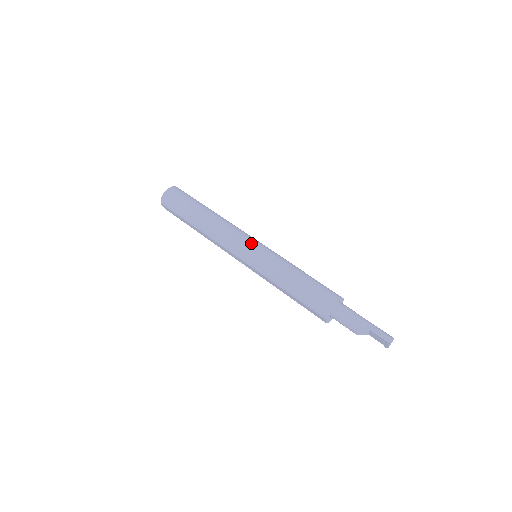
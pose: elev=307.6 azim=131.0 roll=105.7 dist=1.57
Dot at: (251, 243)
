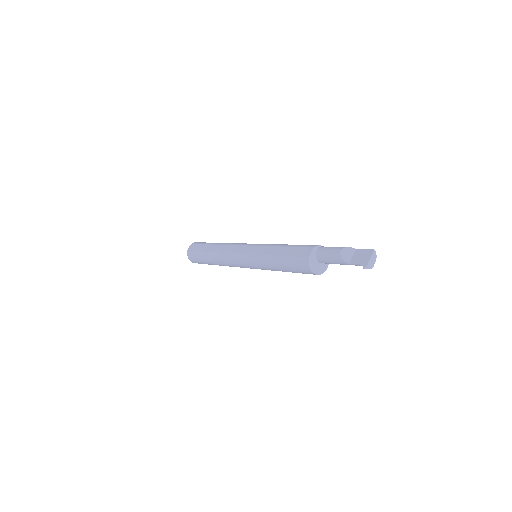
Dot at: occluded
